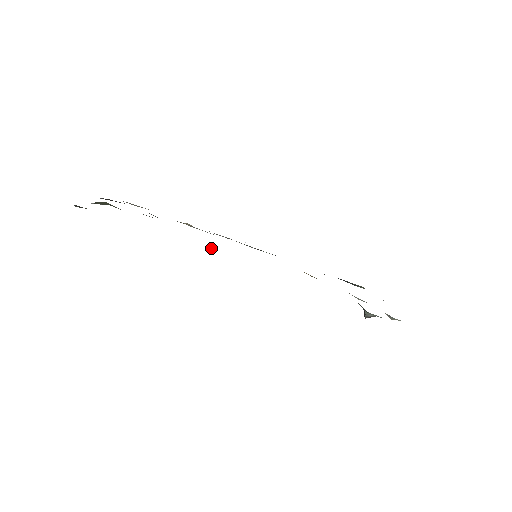
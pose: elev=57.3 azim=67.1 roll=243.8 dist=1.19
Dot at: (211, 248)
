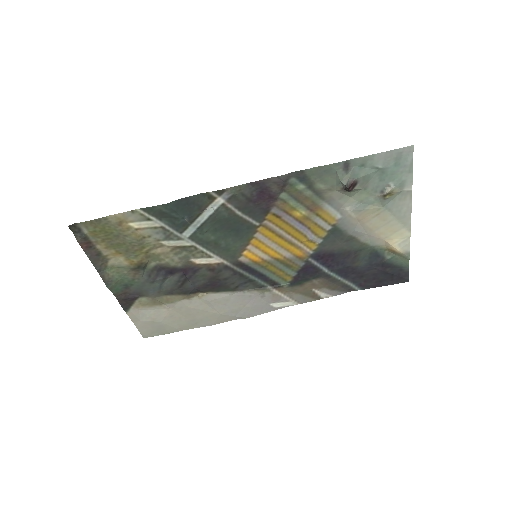
Dot at: (193, 229)
